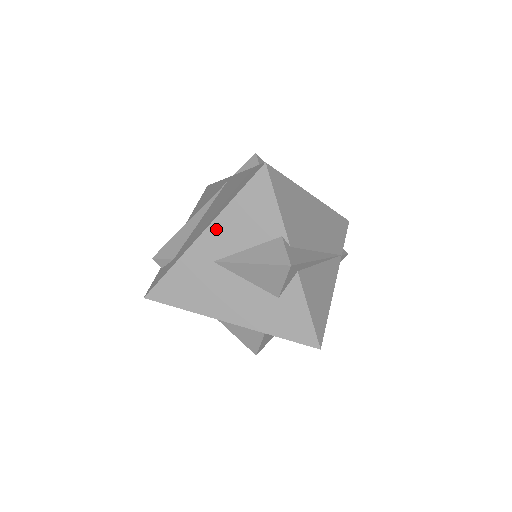
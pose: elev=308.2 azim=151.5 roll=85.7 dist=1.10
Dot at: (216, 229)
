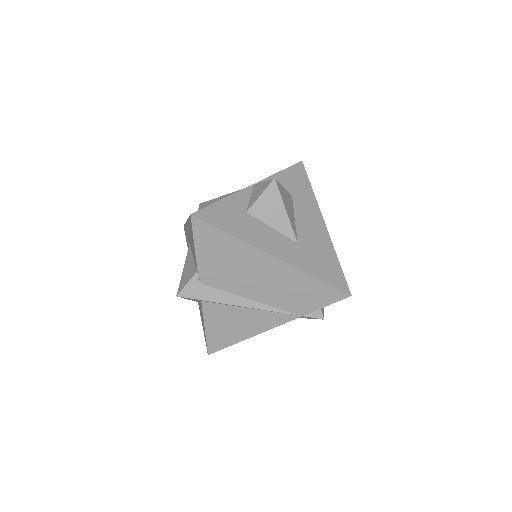
Dot at: (188, 227)
